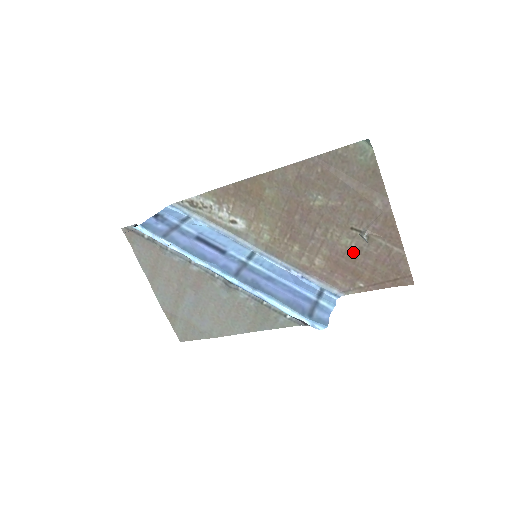
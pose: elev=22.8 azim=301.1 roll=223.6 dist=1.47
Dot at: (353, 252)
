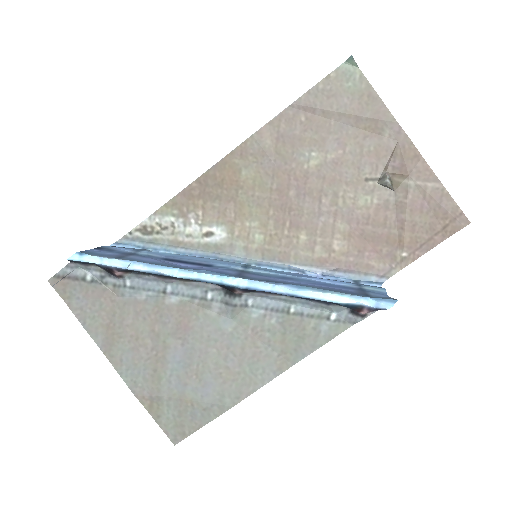
Dot at: (378, 211)
